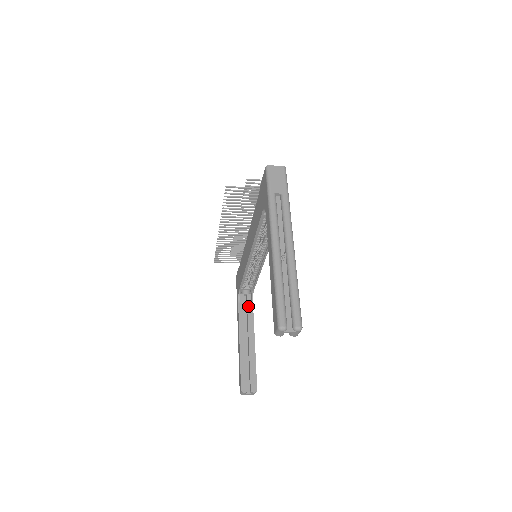
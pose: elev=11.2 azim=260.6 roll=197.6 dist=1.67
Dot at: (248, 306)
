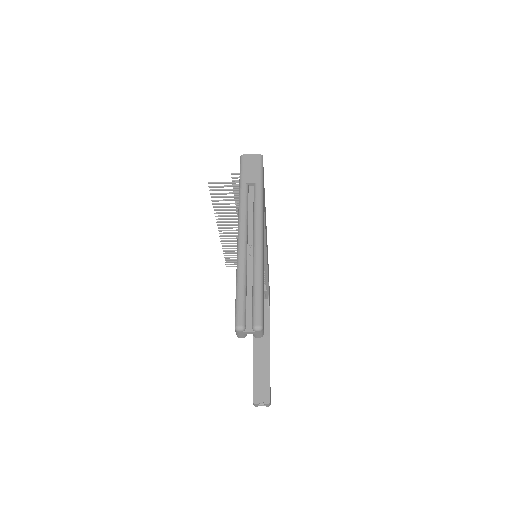
Dot at: (264, 311)
